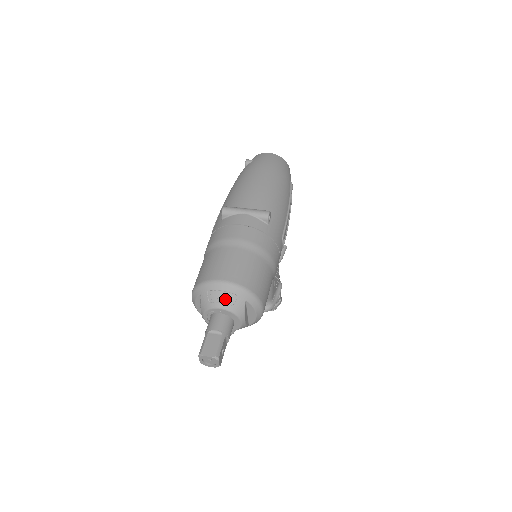
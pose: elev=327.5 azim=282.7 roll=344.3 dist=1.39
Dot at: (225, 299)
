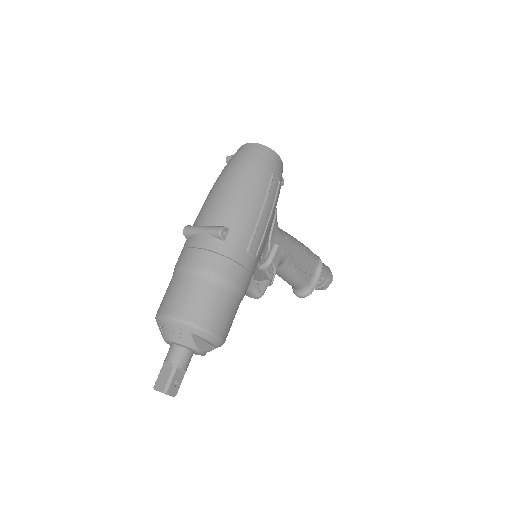
Dot at: (172, 333)
